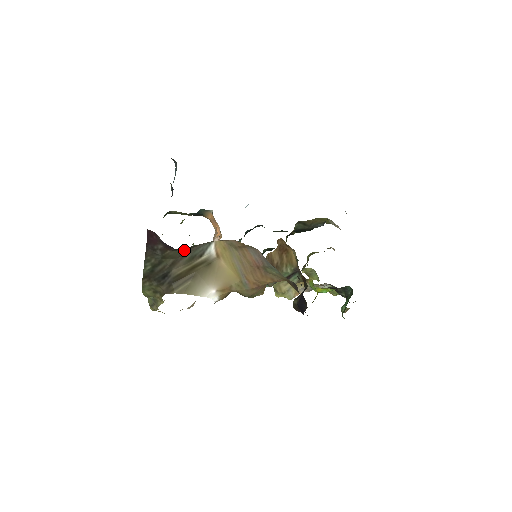
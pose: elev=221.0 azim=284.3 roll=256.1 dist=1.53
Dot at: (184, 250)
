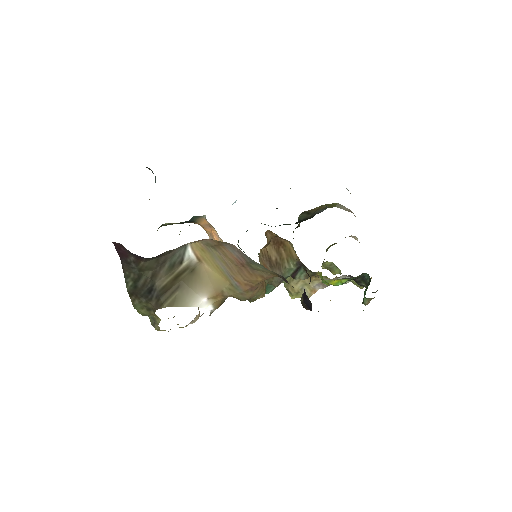
Dot at: (159, 259)
